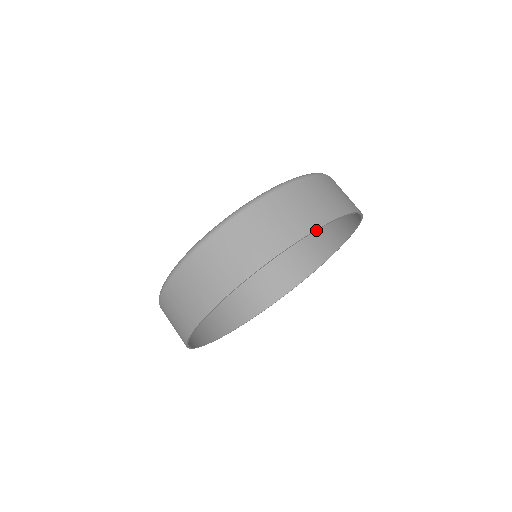
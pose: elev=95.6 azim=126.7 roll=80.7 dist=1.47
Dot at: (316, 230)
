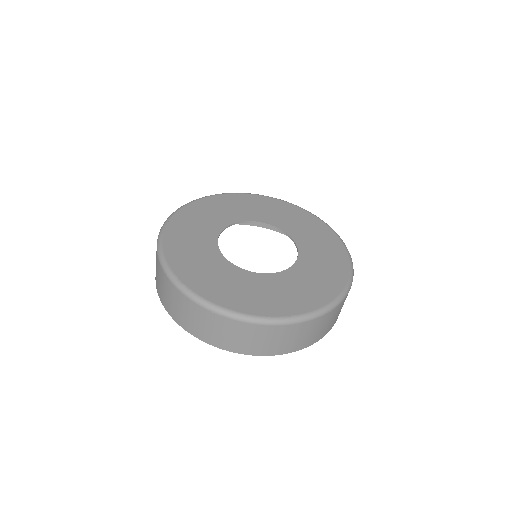
Dot at: occluded
